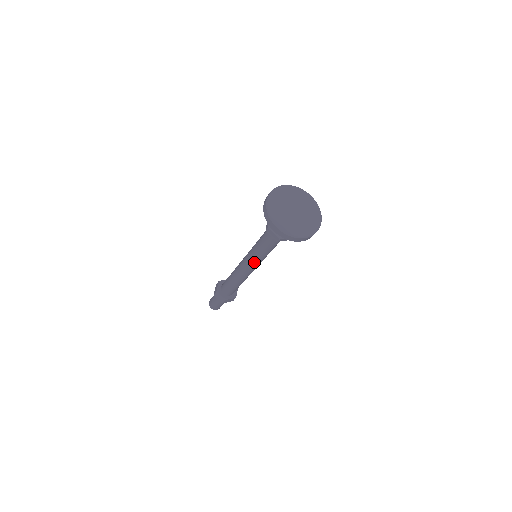
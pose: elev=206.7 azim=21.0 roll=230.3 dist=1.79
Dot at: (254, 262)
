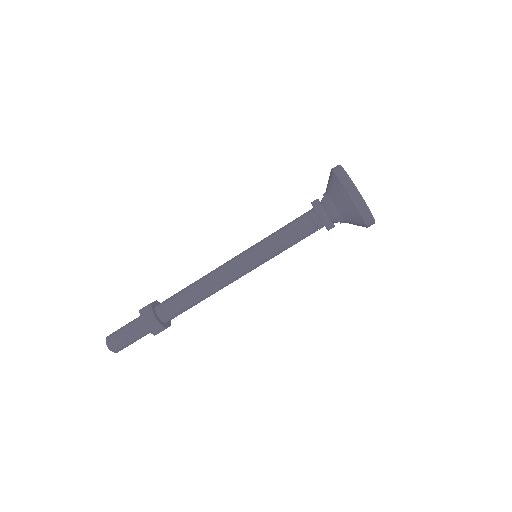
Dot at: (260, 263)
